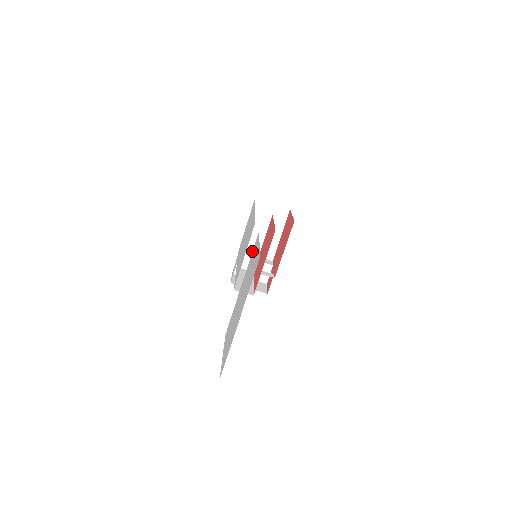
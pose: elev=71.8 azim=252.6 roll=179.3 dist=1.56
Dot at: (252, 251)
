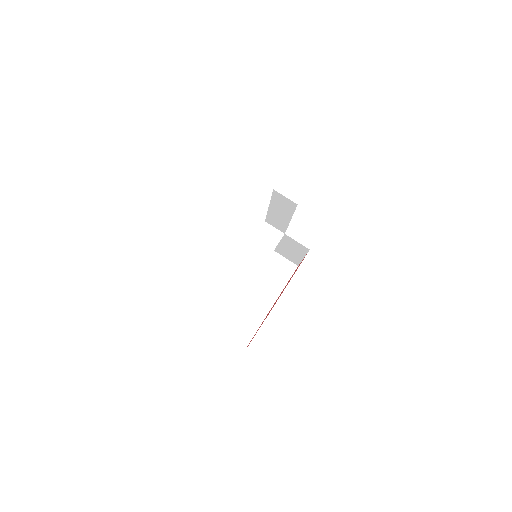
Dot at: occluded
